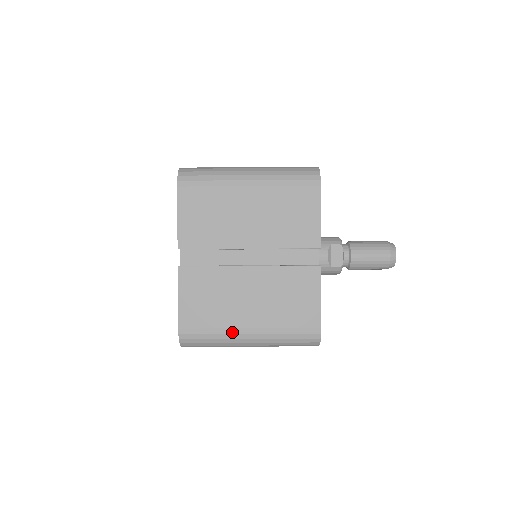
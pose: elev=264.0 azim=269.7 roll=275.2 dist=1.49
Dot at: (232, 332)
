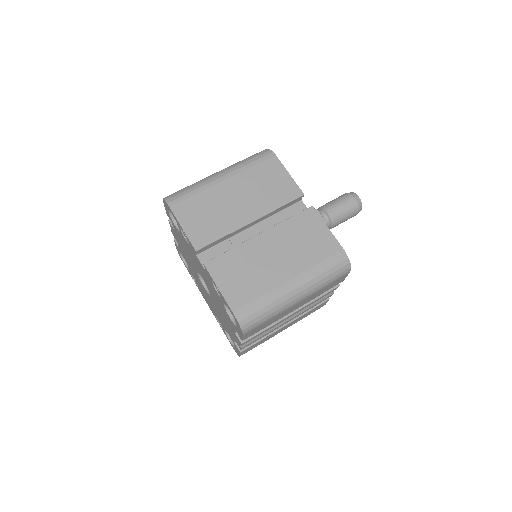
Dot at: (278, 290)
